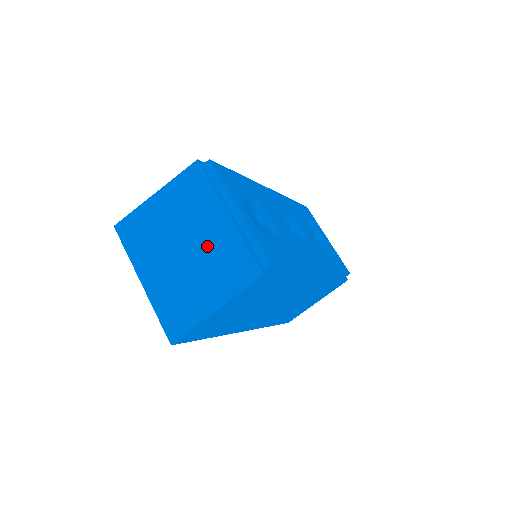
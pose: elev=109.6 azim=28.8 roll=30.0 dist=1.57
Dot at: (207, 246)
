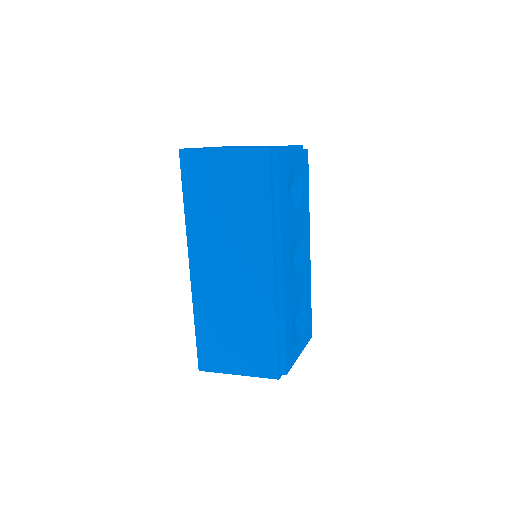
Dot at: occluded
